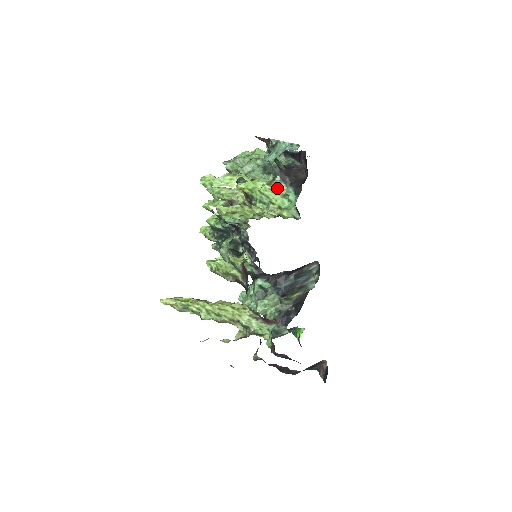
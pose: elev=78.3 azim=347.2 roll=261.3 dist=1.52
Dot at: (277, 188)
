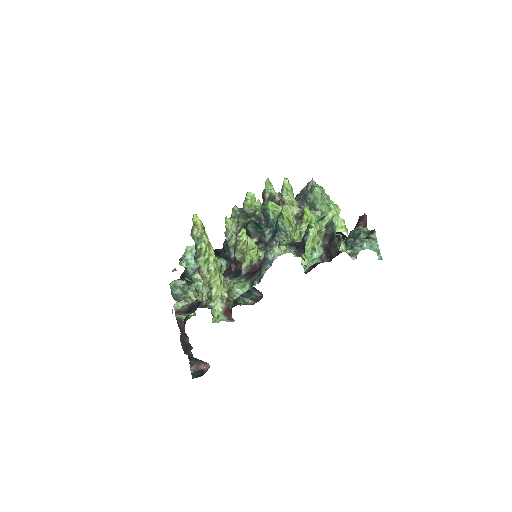
Dot at: (317, 240)
